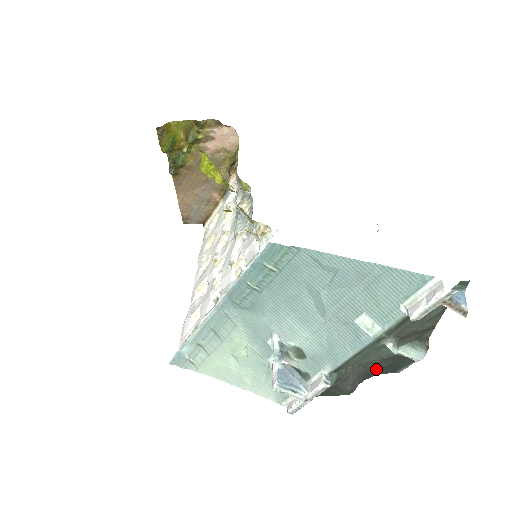
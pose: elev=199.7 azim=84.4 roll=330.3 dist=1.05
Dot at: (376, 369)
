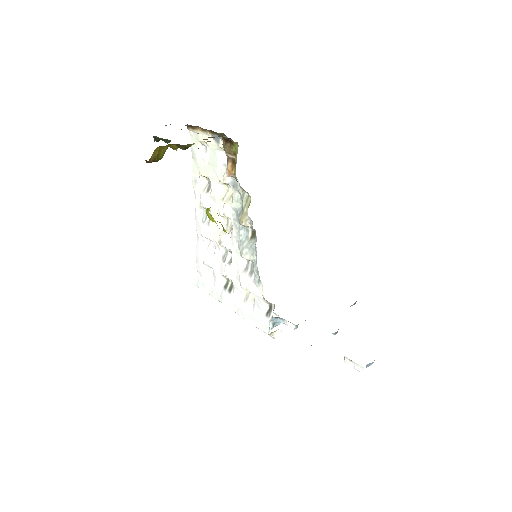
Dot at: occluded
